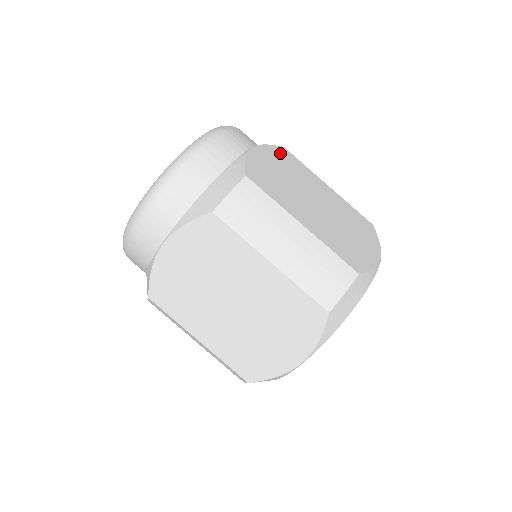
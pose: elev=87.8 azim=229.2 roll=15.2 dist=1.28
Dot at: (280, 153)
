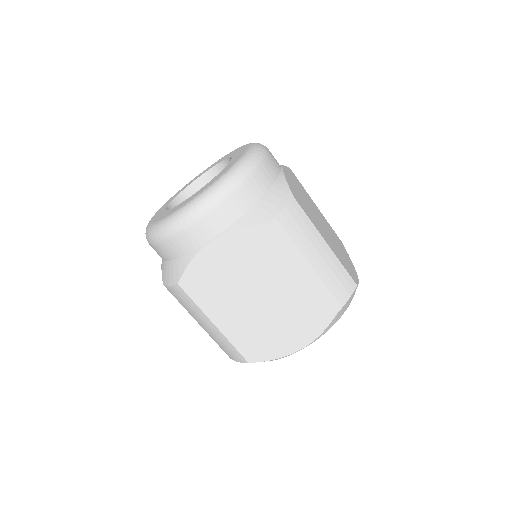
Dot at: (292, 174)
